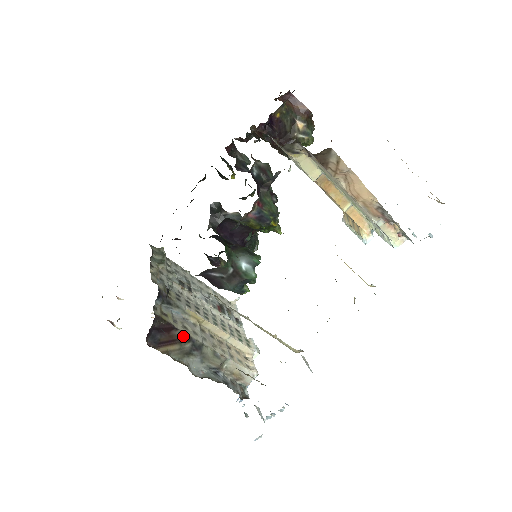
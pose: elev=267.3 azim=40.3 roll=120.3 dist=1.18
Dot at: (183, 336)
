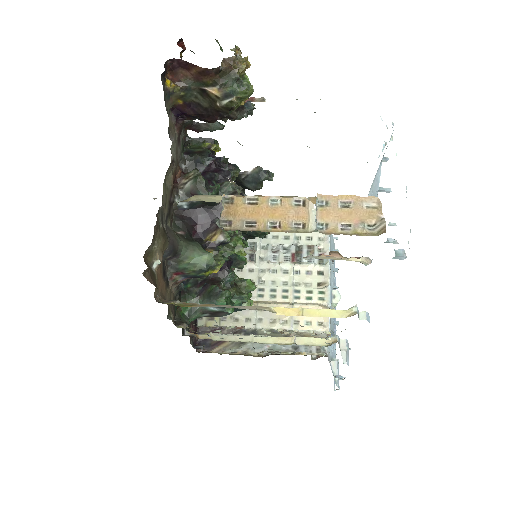
Dot at: (232, 331)
